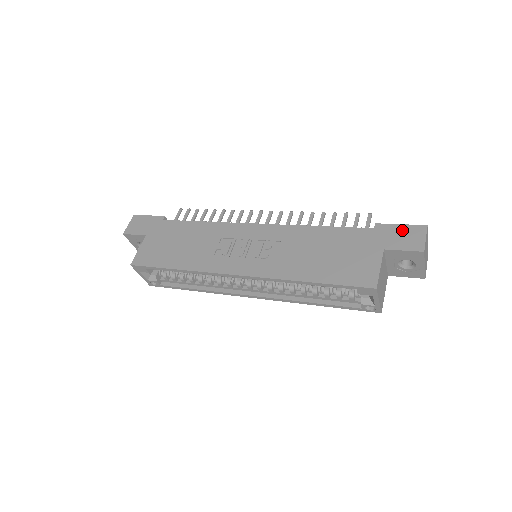
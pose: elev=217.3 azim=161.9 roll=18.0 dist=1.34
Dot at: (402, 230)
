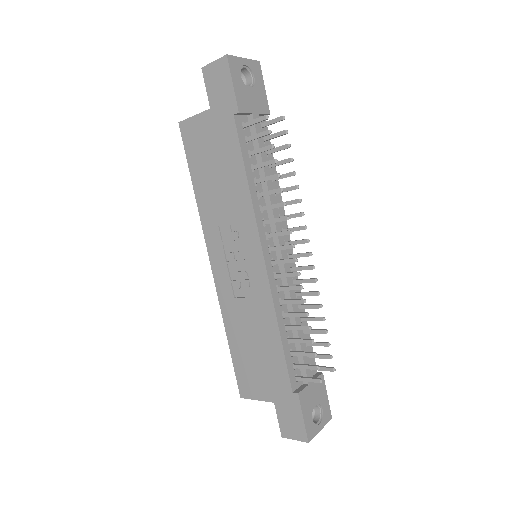
Dot at: (297, 420)
